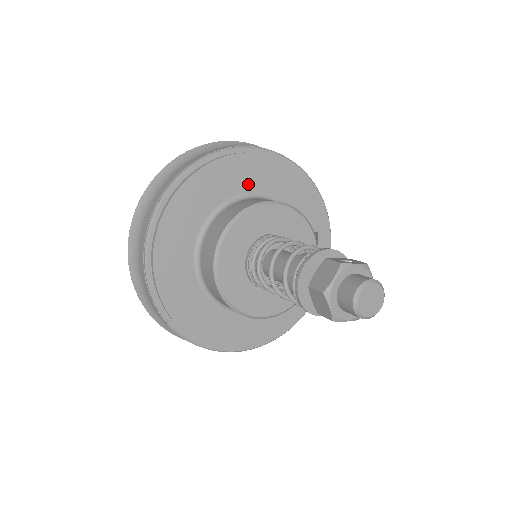
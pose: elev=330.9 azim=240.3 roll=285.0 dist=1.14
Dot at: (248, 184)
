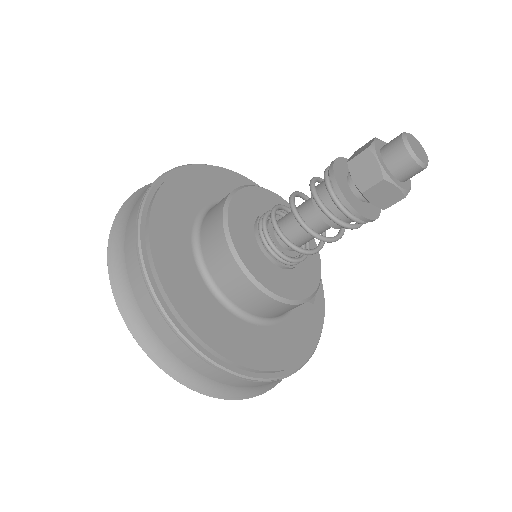
Dot at: occluded
